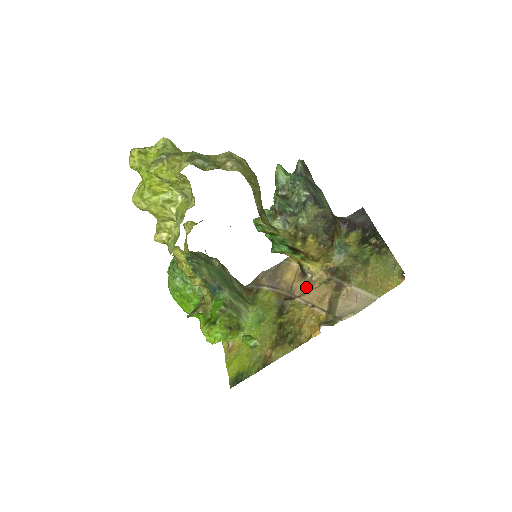
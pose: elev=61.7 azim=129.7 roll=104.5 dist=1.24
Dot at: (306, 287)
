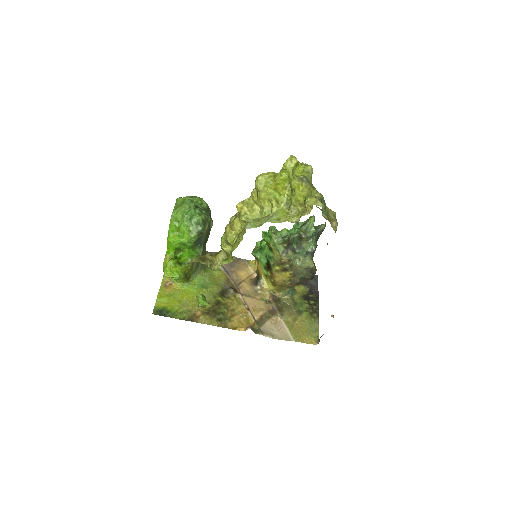
Dot at: (251, 292)
